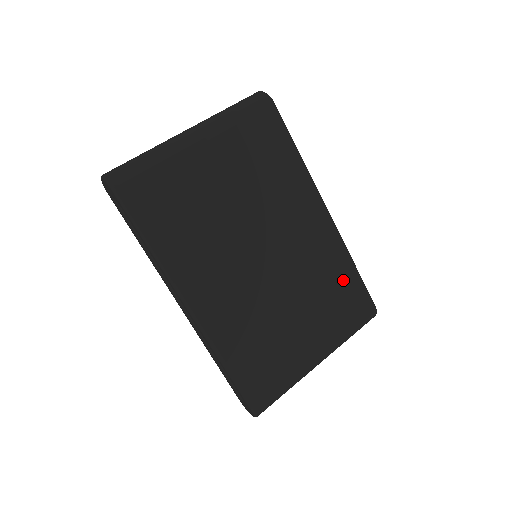
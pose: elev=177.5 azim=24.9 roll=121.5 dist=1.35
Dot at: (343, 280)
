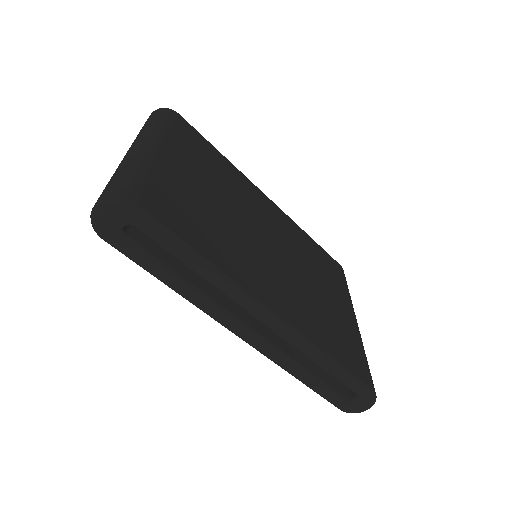
Dot at: (315, 250)
